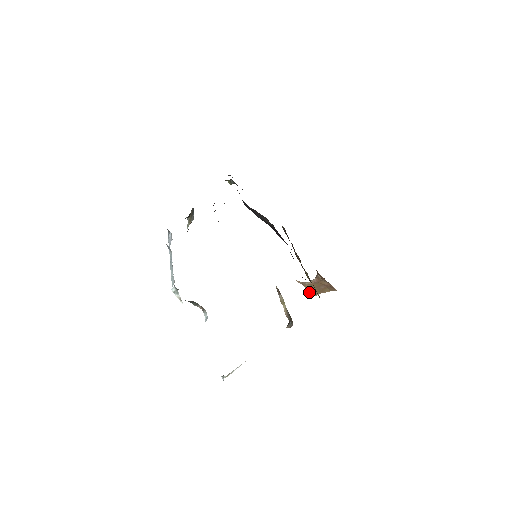
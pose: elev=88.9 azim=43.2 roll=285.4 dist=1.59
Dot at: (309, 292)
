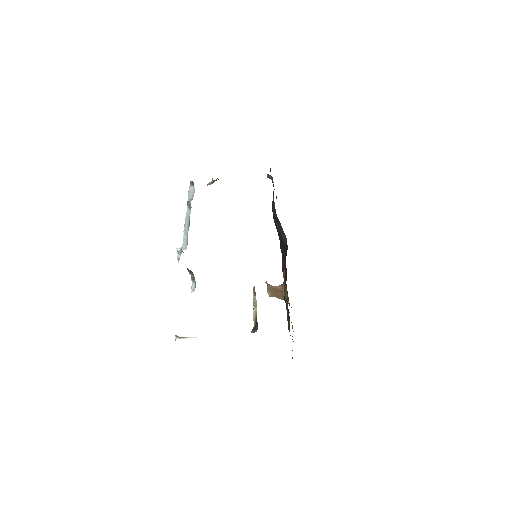
Dot at: (267, 292)
